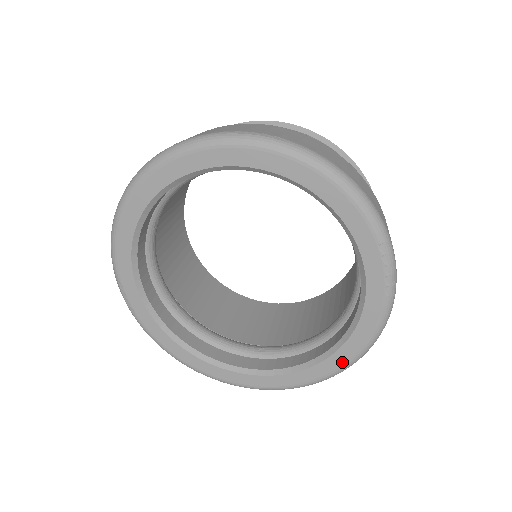
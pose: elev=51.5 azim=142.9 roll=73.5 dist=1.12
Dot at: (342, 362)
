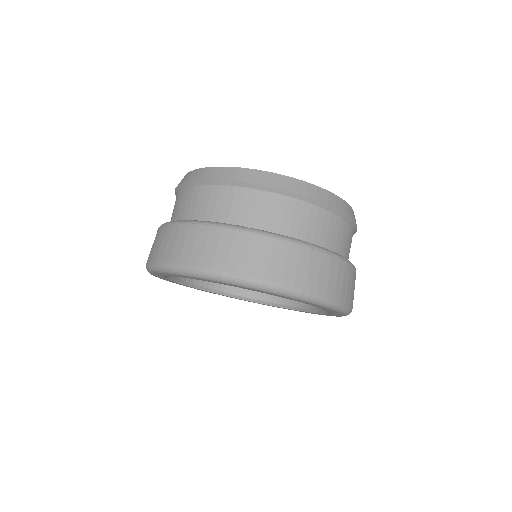
Dot at: (328, 315)
